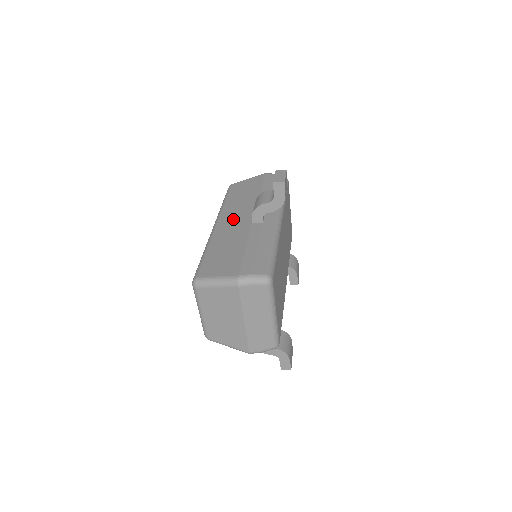
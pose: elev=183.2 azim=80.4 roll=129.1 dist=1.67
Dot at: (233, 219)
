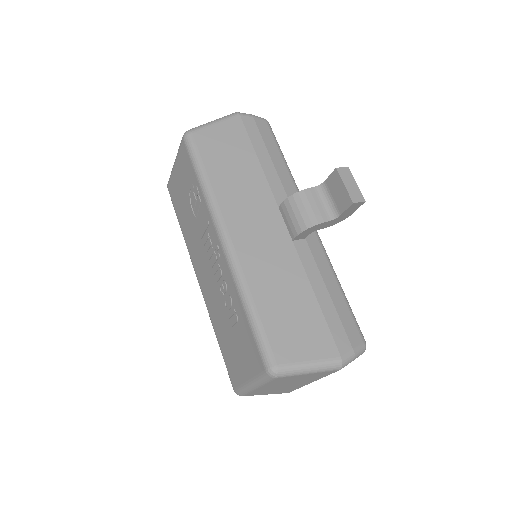
Dot at: (254, 229)
